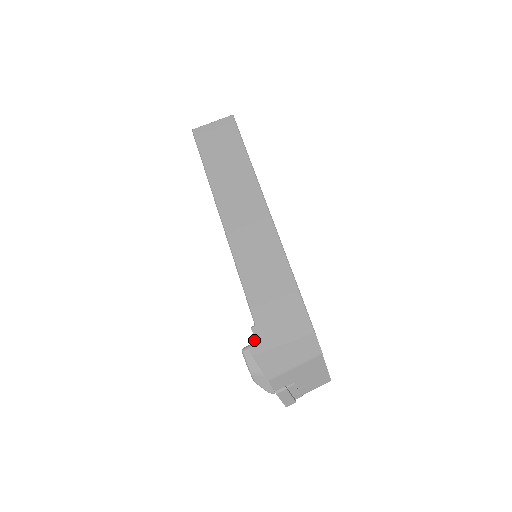
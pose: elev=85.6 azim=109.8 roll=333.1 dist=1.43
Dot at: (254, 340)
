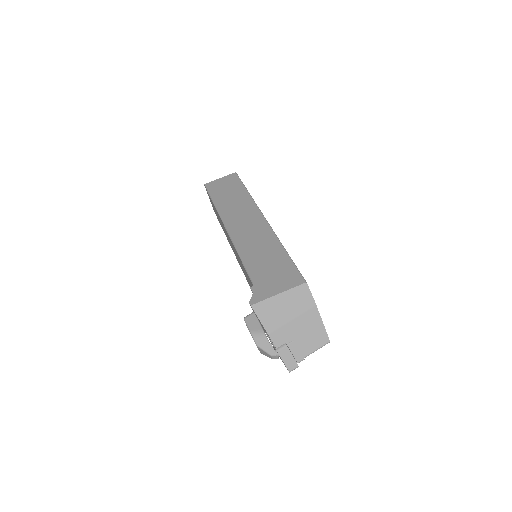
Dot at: (253, 295)
